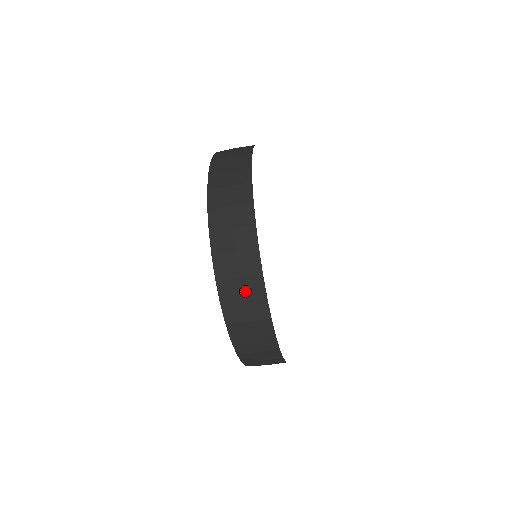
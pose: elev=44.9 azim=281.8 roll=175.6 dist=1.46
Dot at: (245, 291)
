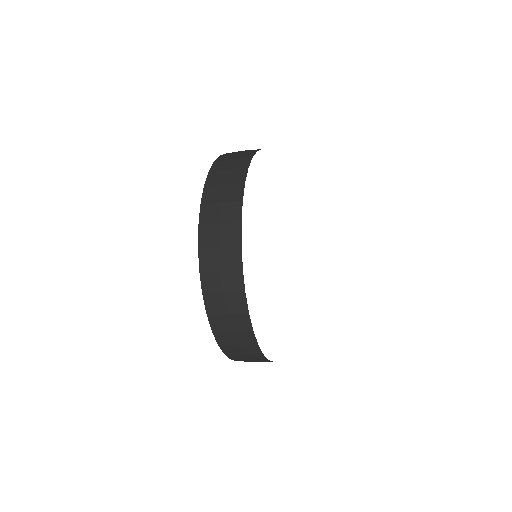
Dot at: occluded
